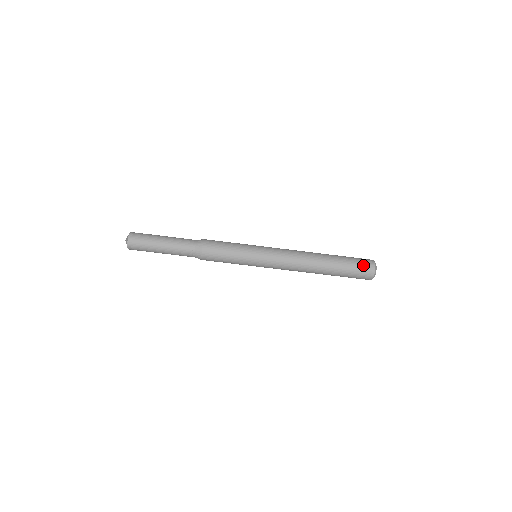
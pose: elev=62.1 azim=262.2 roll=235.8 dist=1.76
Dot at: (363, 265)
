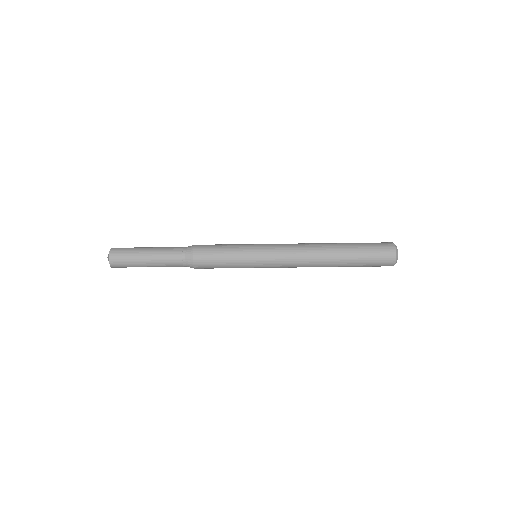
Dot at: (382, 256)
